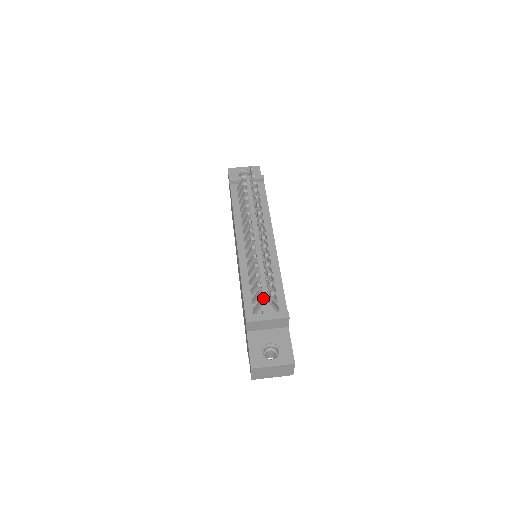
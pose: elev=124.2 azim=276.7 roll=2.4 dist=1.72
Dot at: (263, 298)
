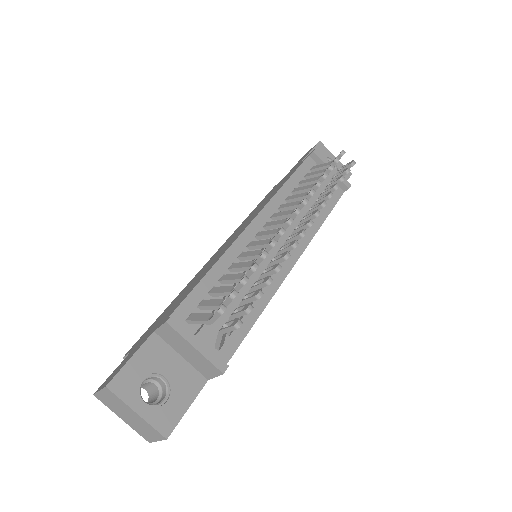
Dot at: occluded
